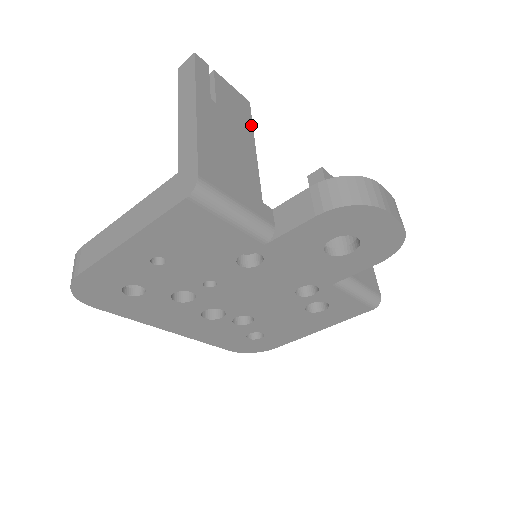
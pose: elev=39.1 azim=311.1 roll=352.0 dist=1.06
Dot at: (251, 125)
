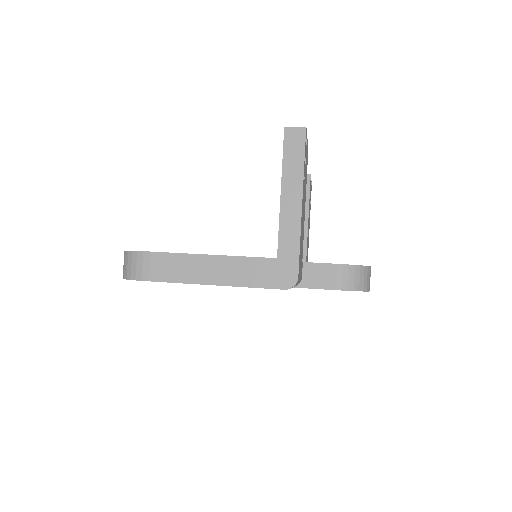
Dot at: occluded
